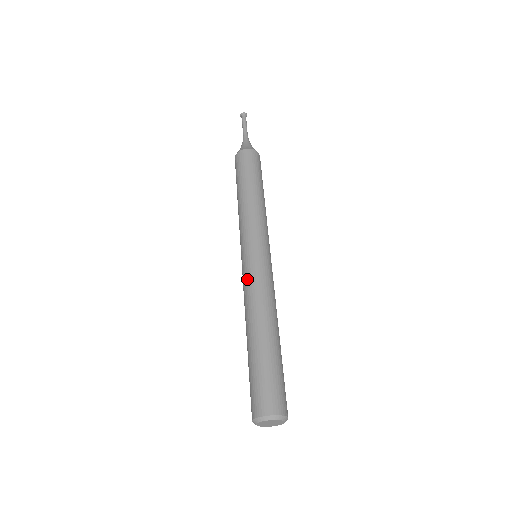
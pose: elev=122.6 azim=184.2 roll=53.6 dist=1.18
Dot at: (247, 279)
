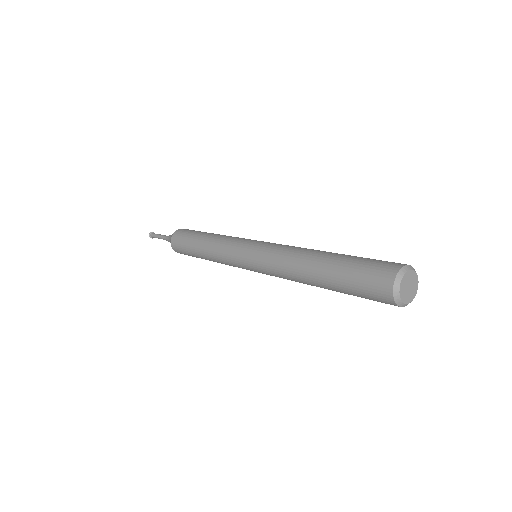
Dot at: (273, 246)
